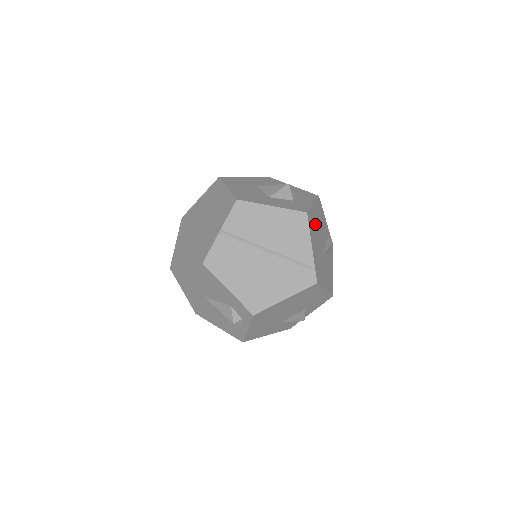
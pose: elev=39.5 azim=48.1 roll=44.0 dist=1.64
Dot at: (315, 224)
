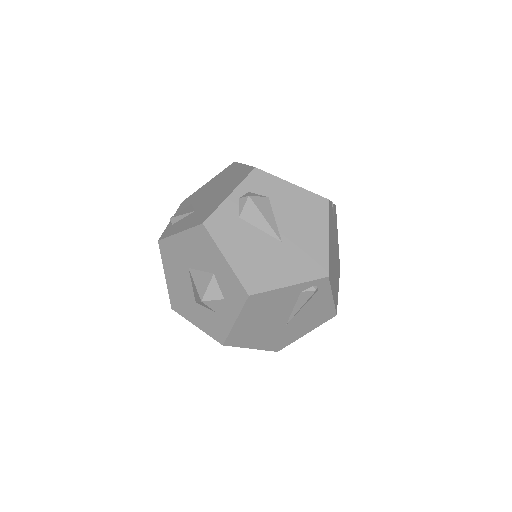
Dot at: (251, 328)
